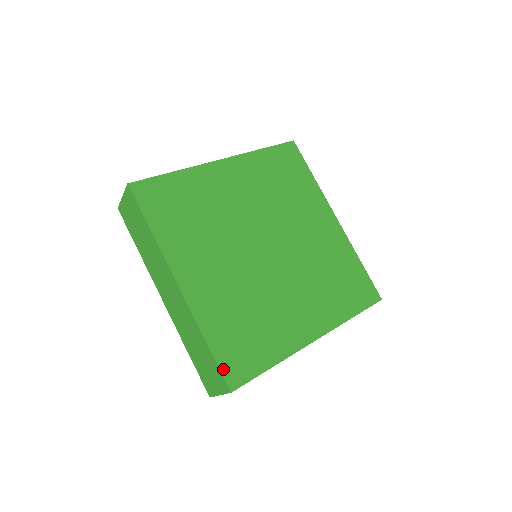
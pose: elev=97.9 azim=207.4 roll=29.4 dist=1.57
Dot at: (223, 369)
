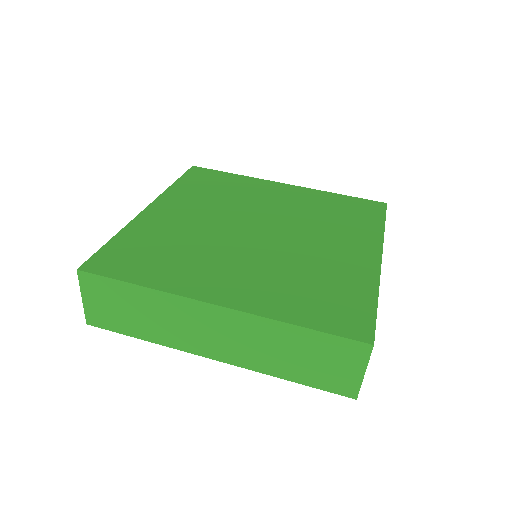
Dot at: (341, 333)
